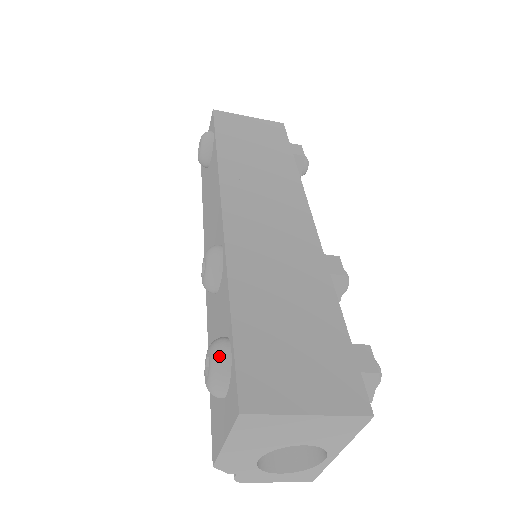
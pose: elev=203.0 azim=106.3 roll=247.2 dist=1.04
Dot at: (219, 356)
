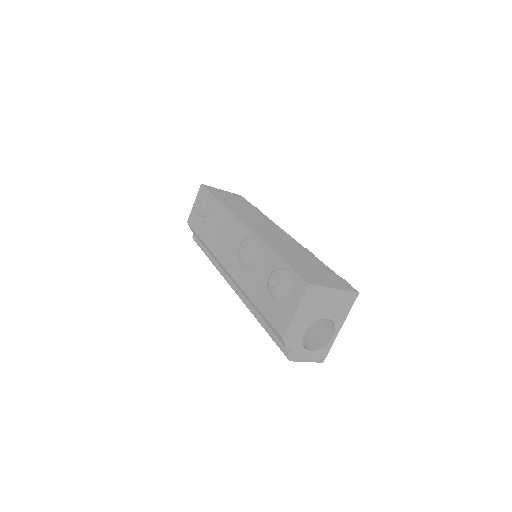
Dot at: (283, 272)
